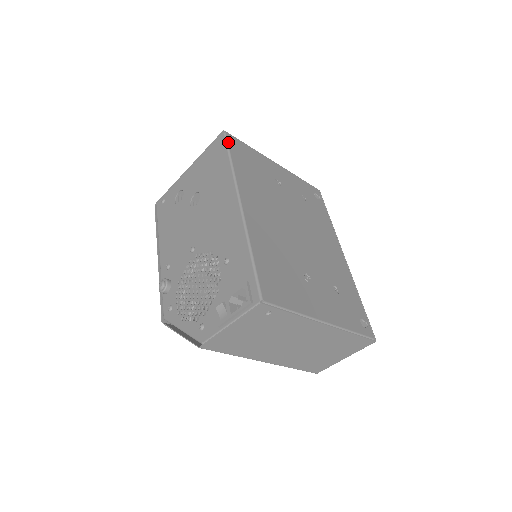
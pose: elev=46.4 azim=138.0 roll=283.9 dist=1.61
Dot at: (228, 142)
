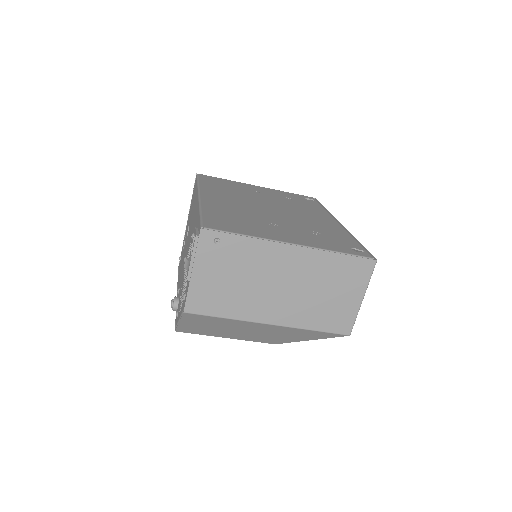
Dot at: (199, 176)
